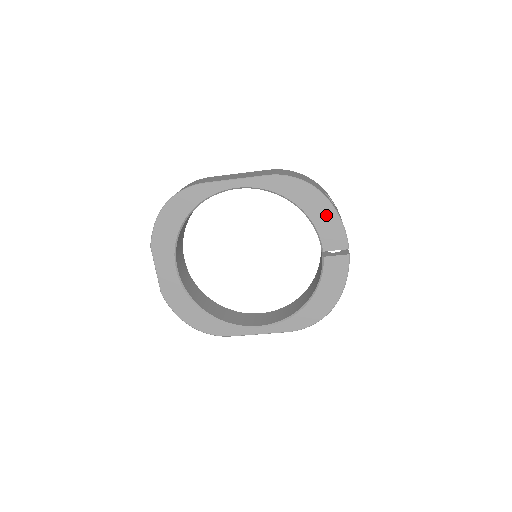
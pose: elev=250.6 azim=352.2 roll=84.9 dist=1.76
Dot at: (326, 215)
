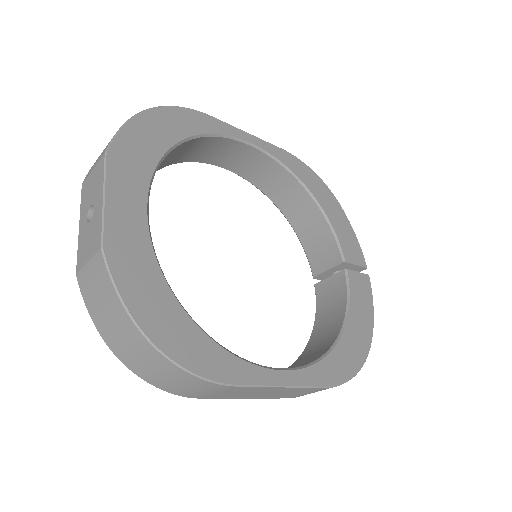
Dot at: (340, 219)
